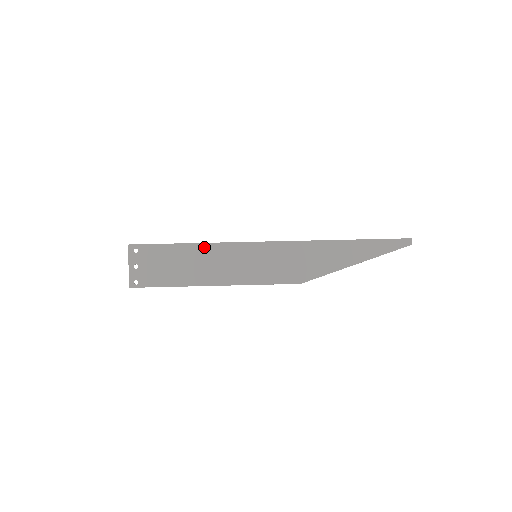
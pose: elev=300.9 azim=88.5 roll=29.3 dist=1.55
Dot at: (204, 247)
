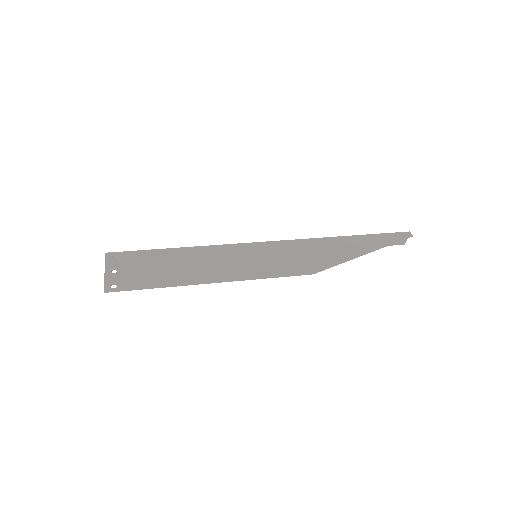
Dot at: (196, 250)
